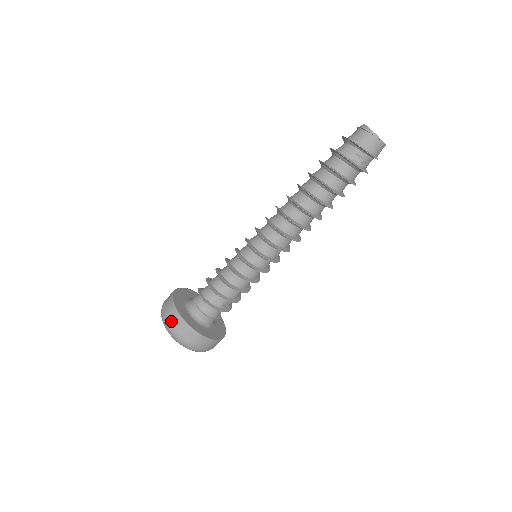
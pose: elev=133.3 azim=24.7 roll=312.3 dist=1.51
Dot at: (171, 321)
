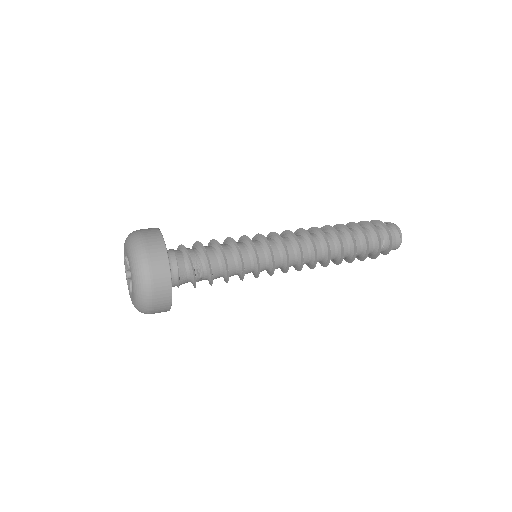
Dot at: (153, 259)
